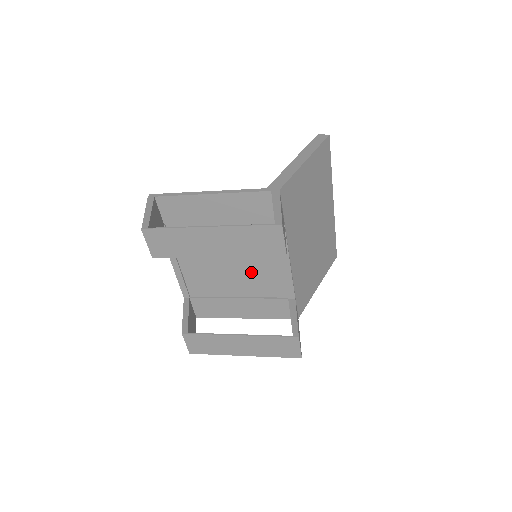
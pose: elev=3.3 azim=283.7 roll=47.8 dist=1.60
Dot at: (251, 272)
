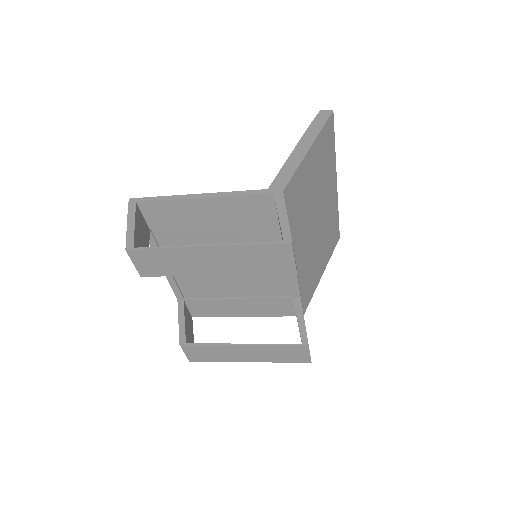
Dot at: occluded
